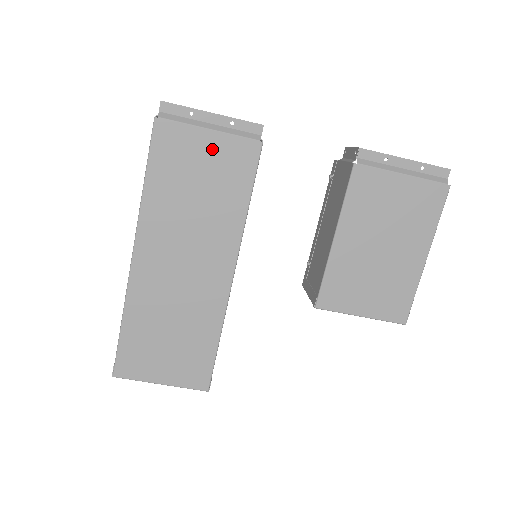
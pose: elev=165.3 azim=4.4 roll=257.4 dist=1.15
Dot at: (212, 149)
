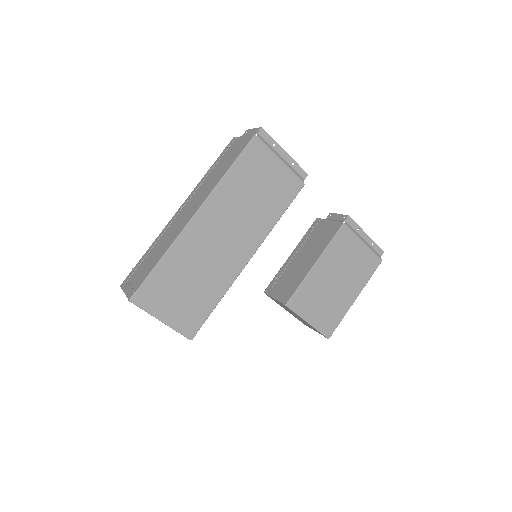
Dot at: (277, 172)
